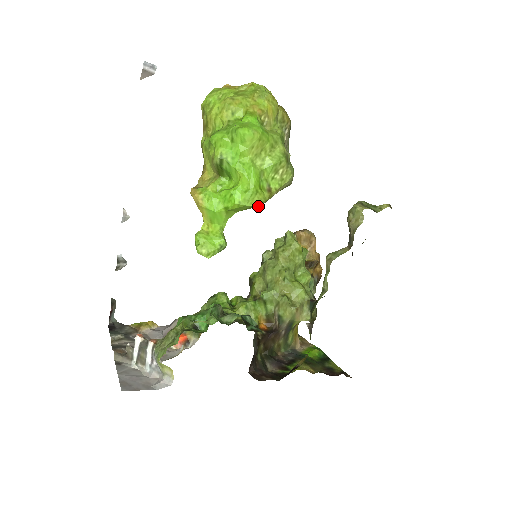
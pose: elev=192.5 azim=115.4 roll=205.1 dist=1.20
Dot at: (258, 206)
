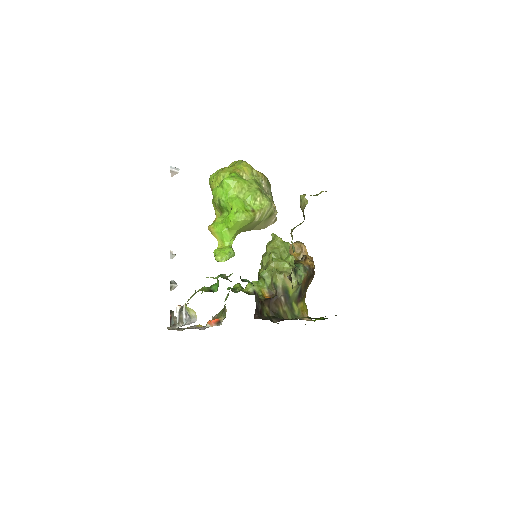
Dot at: (249, 223)
